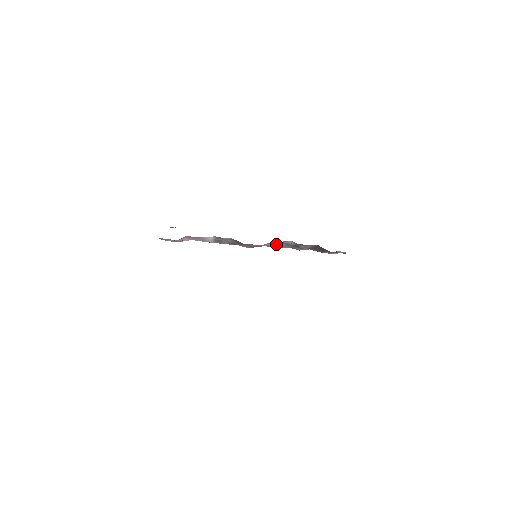
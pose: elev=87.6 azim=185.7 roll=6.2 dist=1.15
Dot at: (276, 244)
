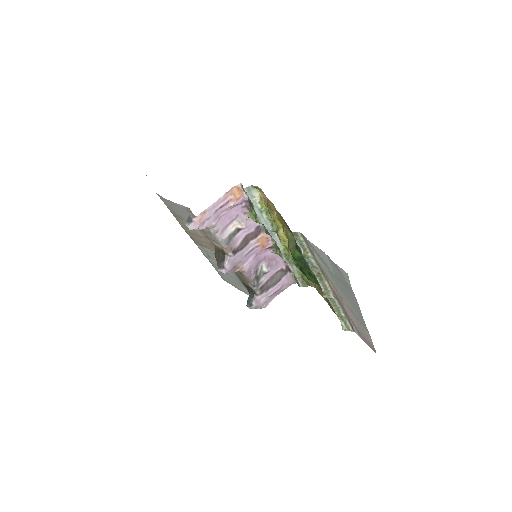
Dot at: (253, 266)
